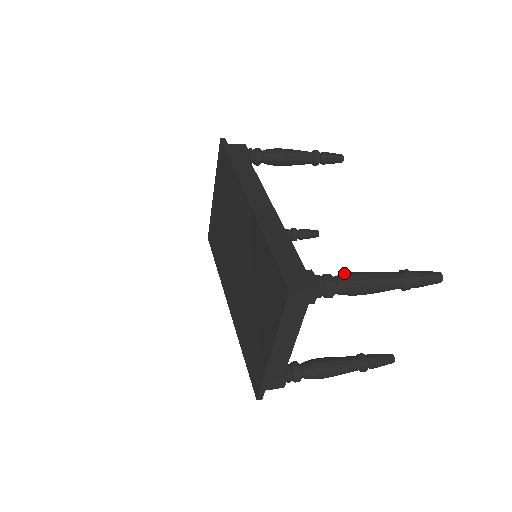
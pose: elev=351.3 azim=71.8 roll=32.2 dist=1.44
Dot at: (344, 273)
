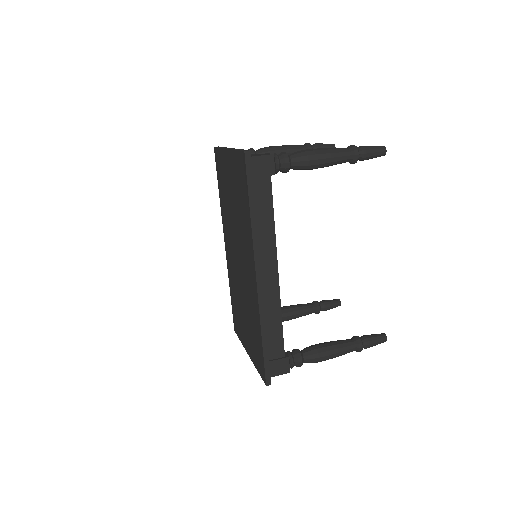
Dot at: (313, 350)
